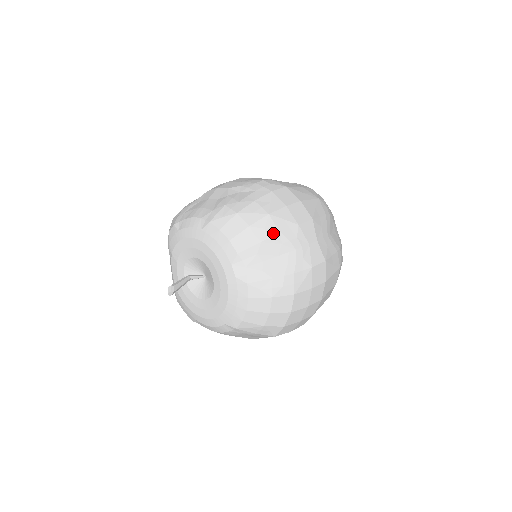
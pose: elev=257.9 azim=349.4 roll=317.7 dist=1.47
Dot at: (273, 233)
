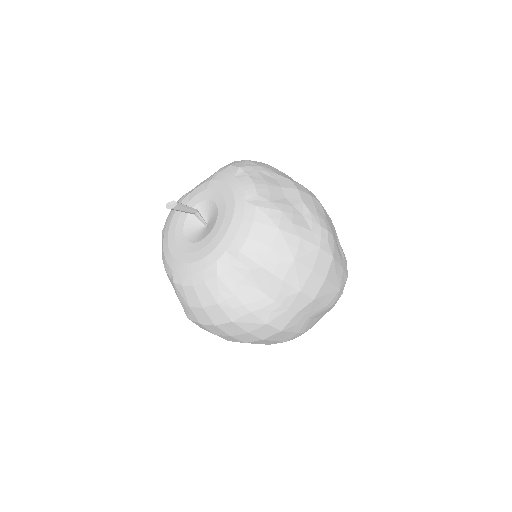
Dot at: (278, 274)
